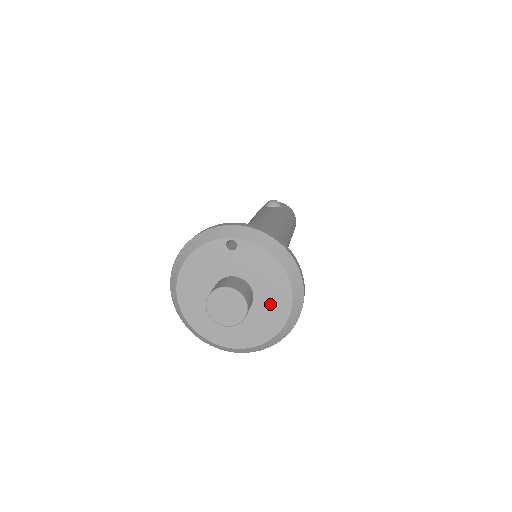
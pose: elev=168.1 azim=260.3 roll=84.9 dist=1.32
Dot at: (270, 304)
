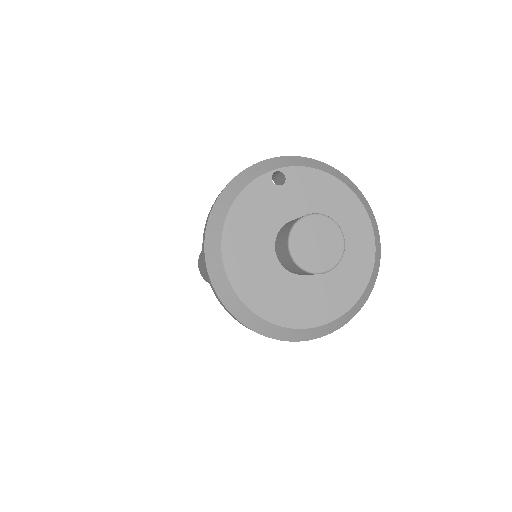
Dot at: (349, 240)
